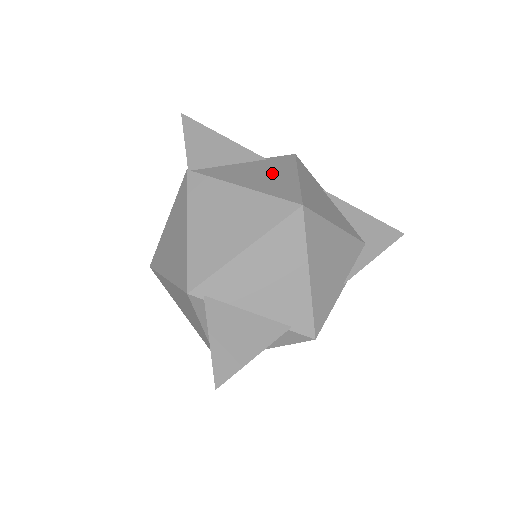
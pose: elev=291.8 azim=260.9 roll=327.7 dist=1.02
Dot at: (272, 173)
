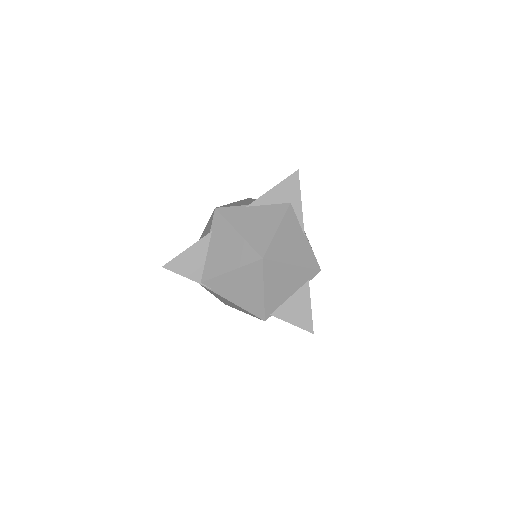
Dot at: (227, 243)
